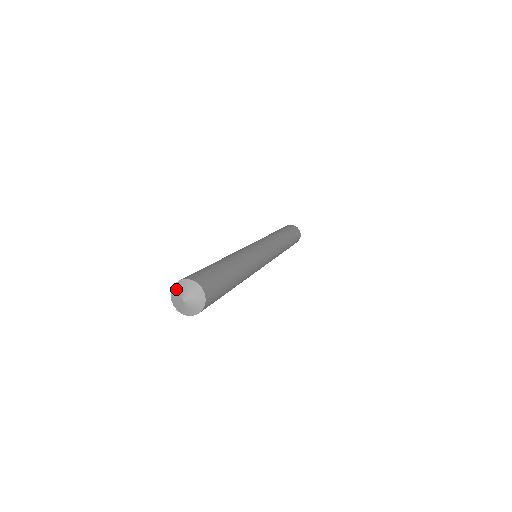
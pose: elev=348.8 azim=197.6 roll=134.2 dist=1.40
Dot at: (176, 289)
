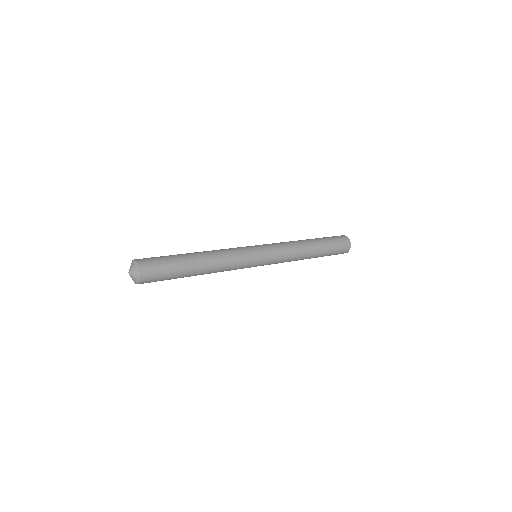
Dot at: (133, 263)
